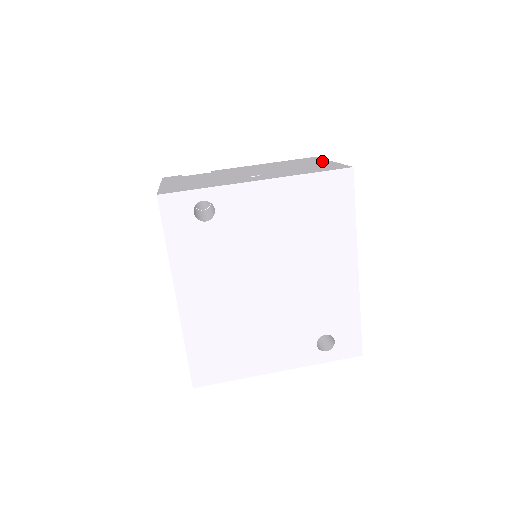
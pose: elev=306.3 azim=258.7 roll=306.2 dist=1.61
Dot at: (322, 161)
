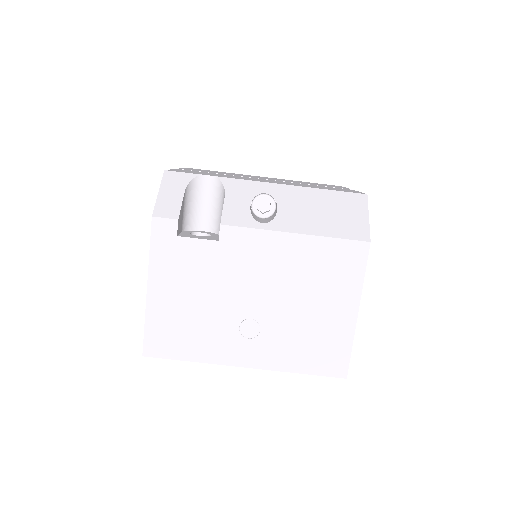
Dot at: (351, 302)
